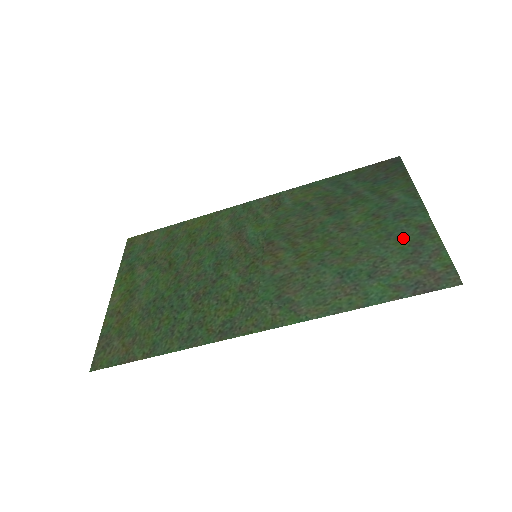
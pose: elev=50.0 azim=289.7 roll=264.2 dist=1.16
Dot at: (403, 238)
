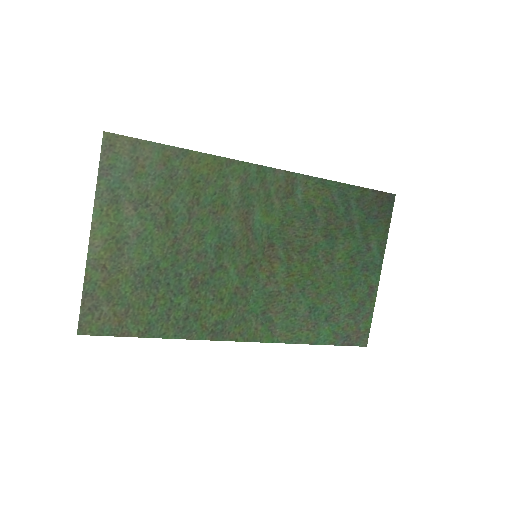
Dot at: (358, 293)
